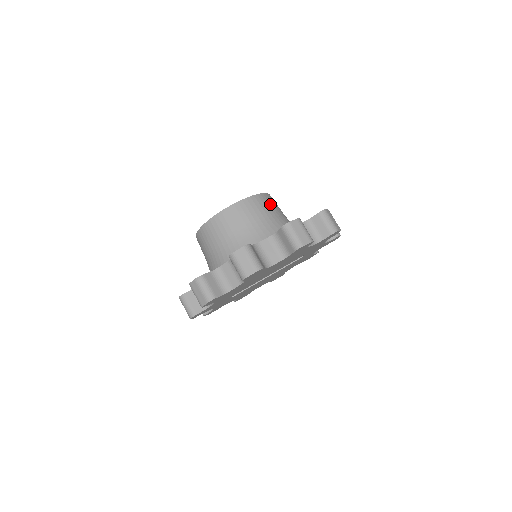
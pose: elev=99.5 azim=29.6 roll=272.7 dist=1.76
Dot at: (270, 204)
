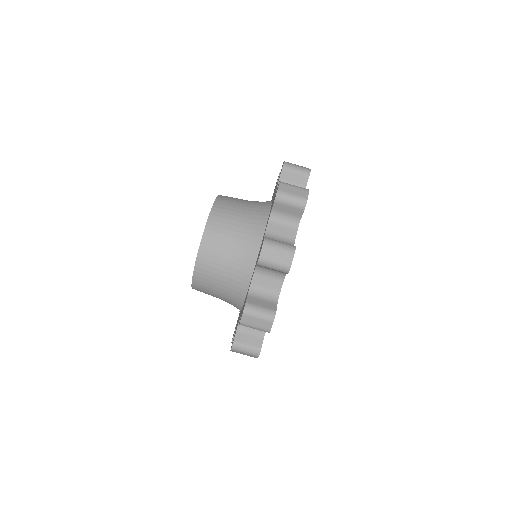
Dot at: (225, 219)
